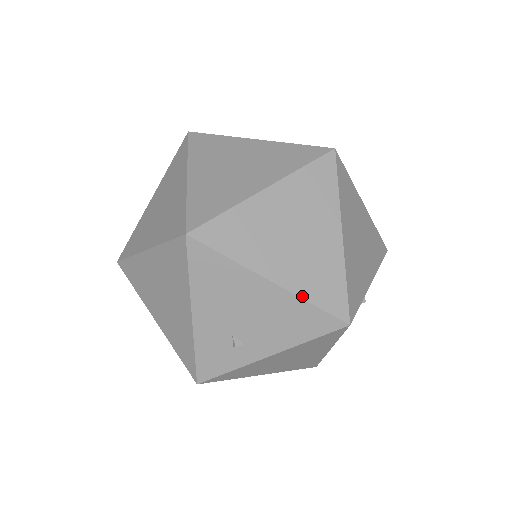
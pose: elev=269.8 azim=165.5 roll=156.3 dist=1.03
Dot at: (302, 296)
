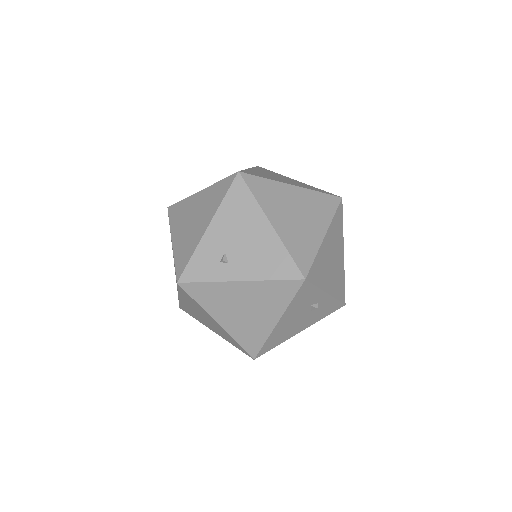
Dot at: (285, 244)
